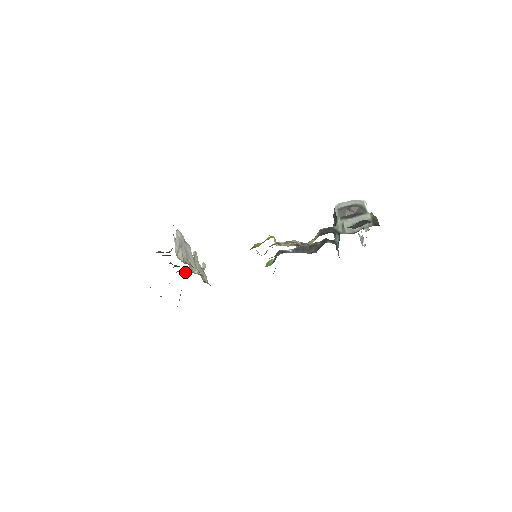
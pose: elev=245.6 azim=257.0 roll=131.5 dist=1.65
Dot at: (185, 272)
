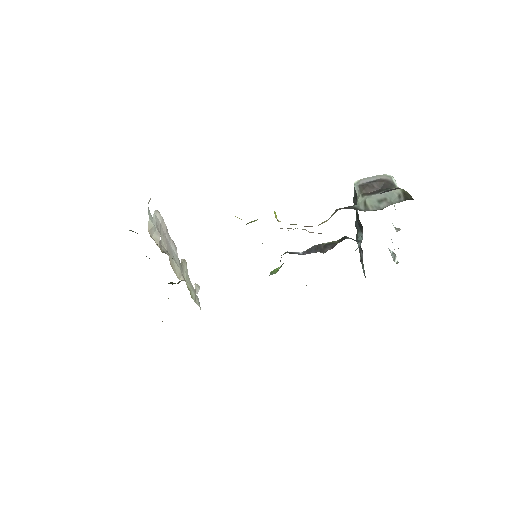
Dot at: (169, 283)
